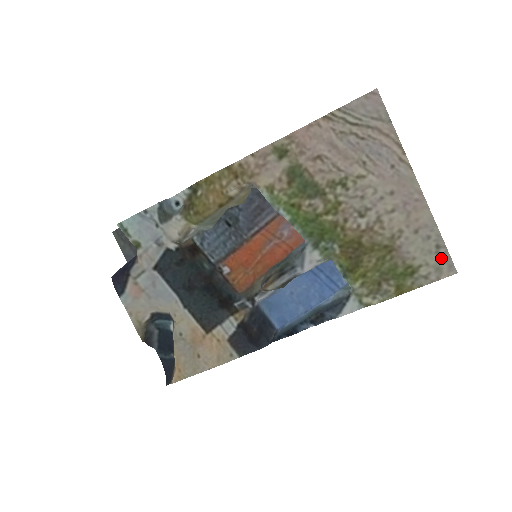
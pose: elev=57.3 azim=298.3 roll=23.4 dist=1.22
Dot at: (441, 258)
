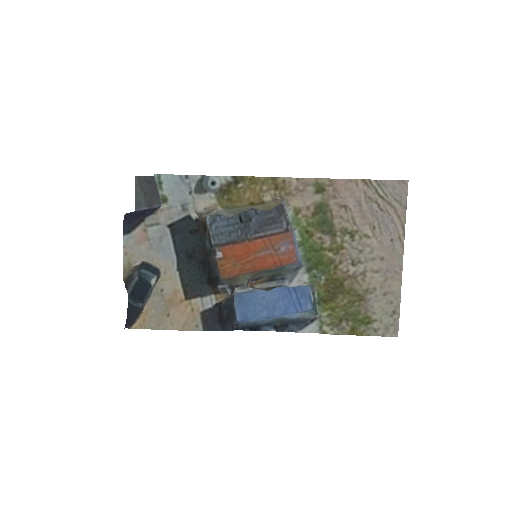
Dot at: (392, 321)
